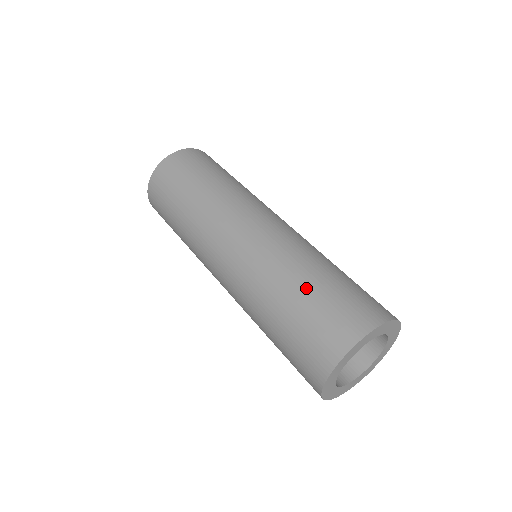
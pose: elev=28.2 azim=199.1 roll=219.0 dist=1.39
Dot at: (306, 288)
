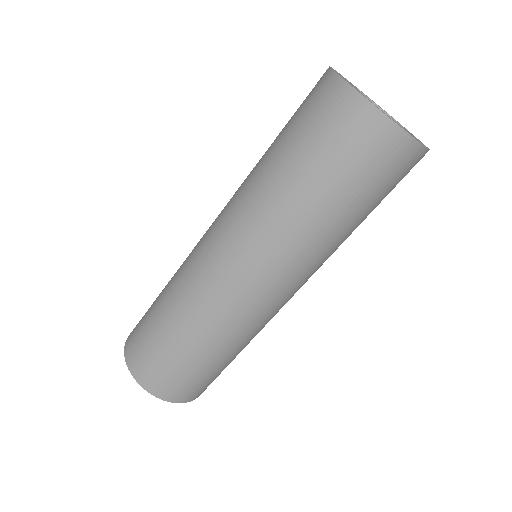
Dot at: occluded
